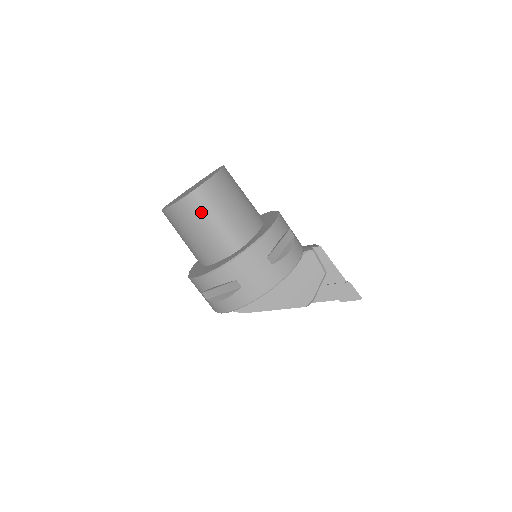
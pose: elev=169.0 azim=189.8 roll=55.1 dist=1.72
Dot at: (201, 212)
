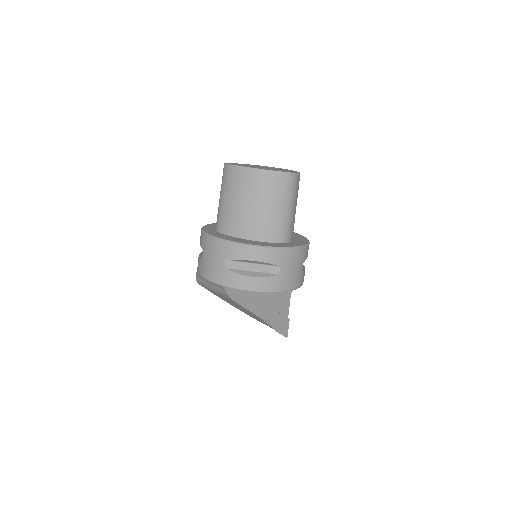
Dot at: (286, 193)
